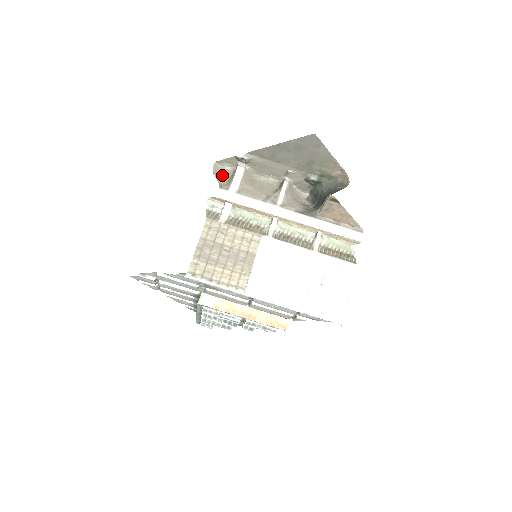
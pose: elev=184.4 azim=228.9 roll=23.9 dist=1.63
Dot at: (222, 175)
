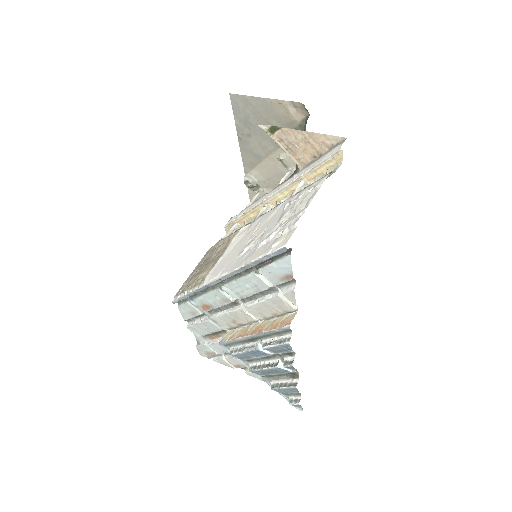
Dot at: occluded
